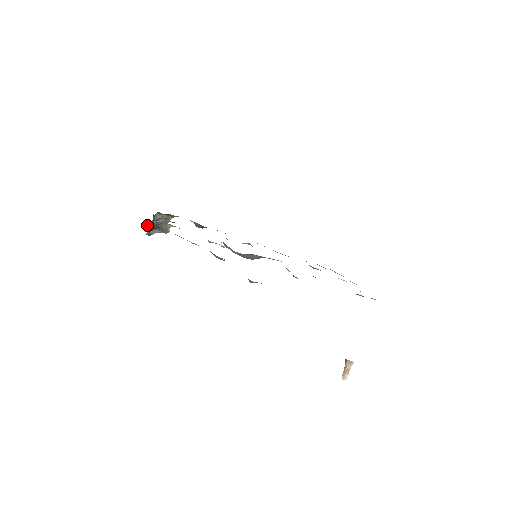
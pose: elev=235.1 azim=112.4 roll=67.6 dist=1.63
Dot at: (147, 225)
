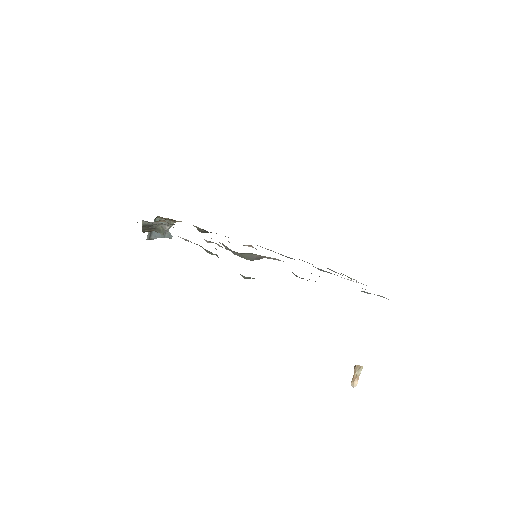
Dot at: occluded
